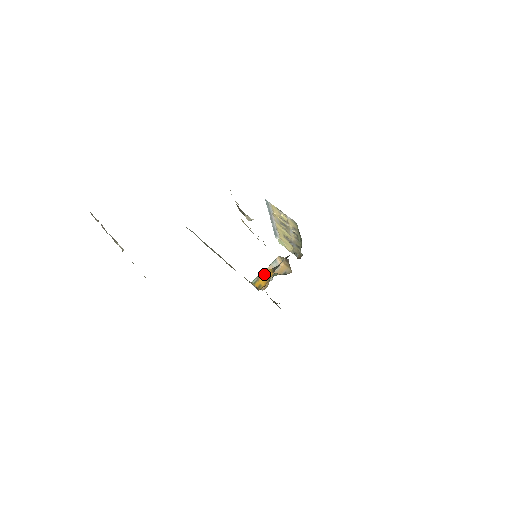
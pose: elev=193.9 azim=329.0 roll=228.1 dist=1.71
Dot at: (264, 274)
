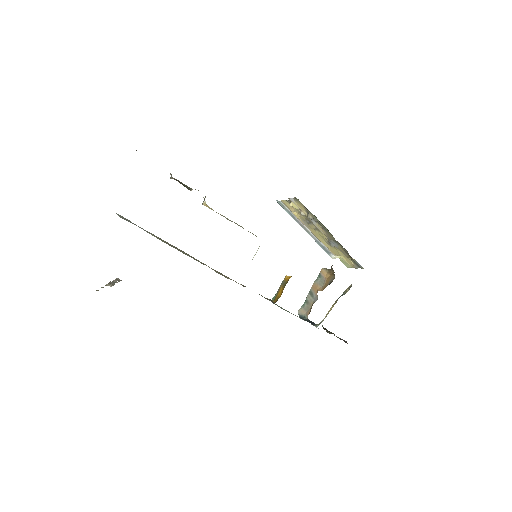
Dot at: (283, 283)
